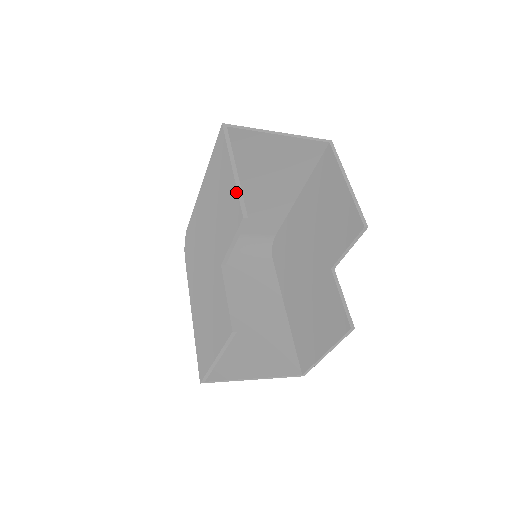
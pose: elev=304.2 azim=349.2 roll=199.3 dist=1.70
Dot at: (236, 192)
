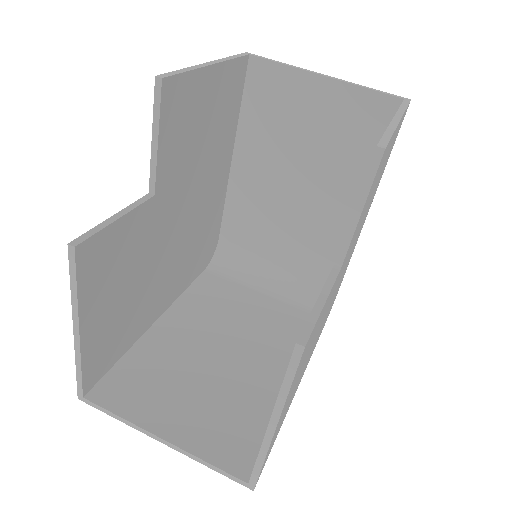
Dot at: occluded
